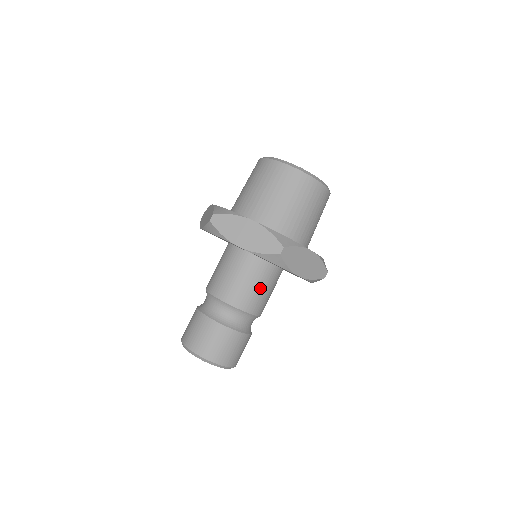
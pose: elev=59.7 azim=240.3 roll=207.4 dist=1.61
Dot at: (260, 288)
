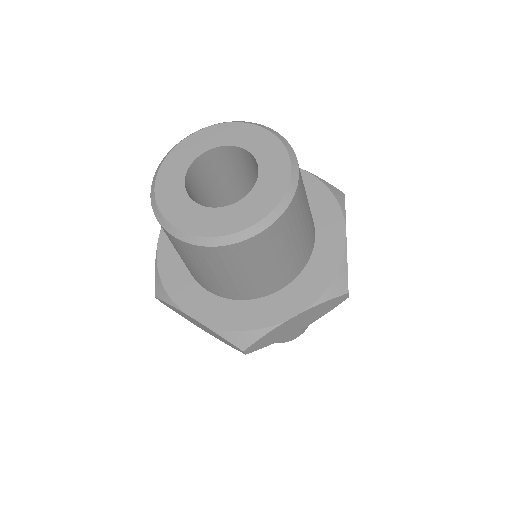
Dot at: occluded
